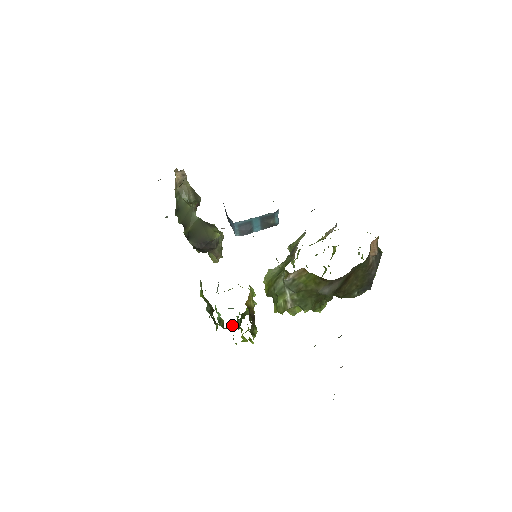
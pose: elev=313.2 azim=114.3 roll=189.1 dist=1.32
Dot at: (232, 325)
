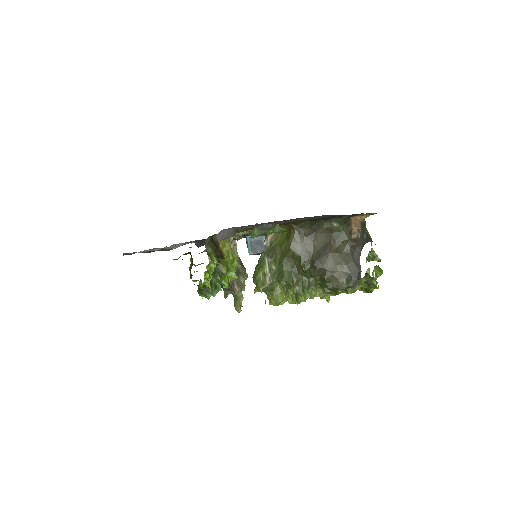
Dot at: (209, 294)
